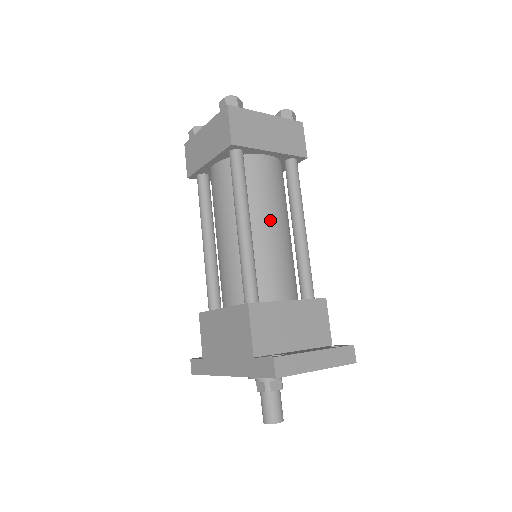
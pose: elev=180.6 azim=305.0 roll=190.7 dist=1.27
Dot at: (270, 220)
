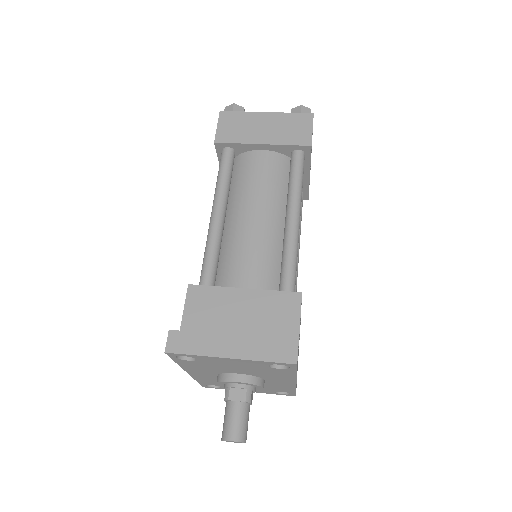
Dot at: (250, 210)
